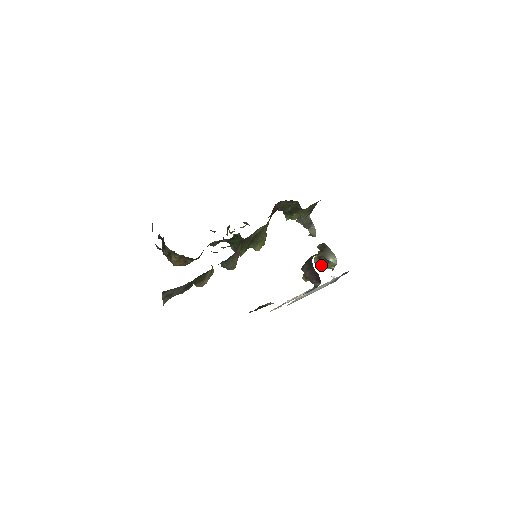
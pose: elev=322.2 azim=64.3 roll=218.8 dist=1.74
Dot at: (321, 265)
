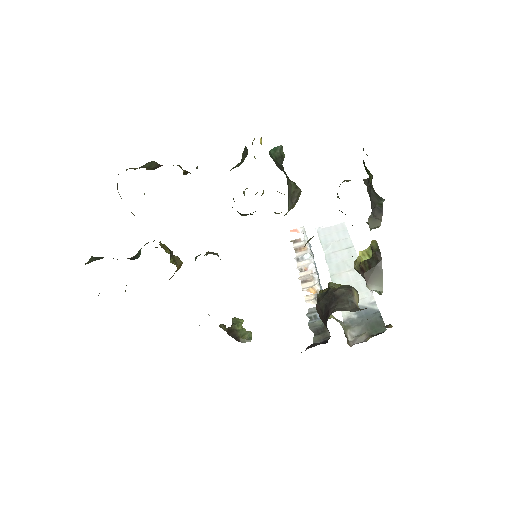
Dot at: occluded
